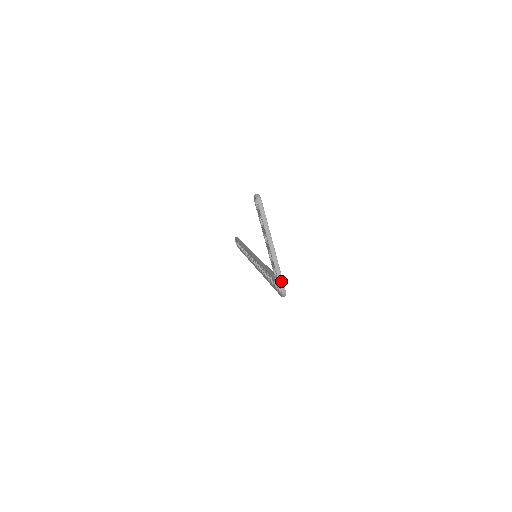
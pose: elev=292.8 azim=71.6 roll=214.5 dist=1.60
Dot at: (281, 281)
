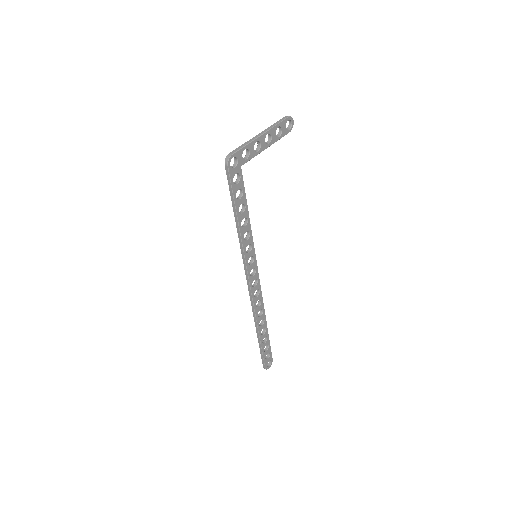
Dot at: (238, 149)
